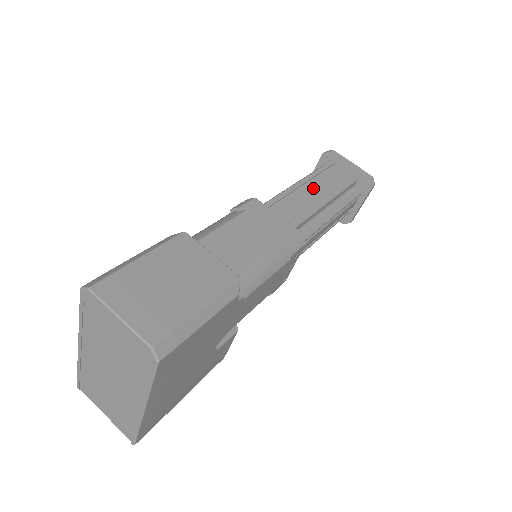
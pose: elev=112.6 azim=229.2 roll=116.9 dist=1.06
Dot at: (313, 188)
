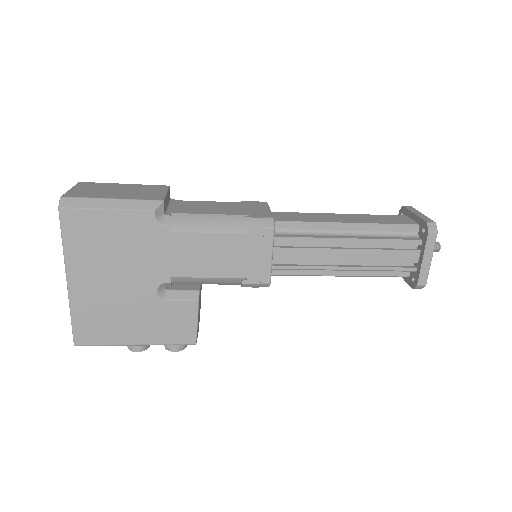
Dot at: (345, 216)
